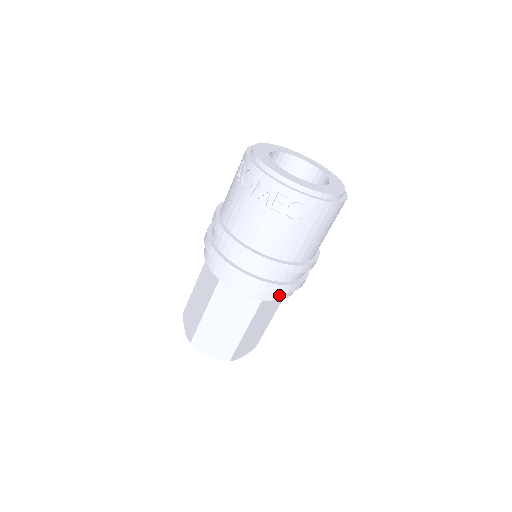
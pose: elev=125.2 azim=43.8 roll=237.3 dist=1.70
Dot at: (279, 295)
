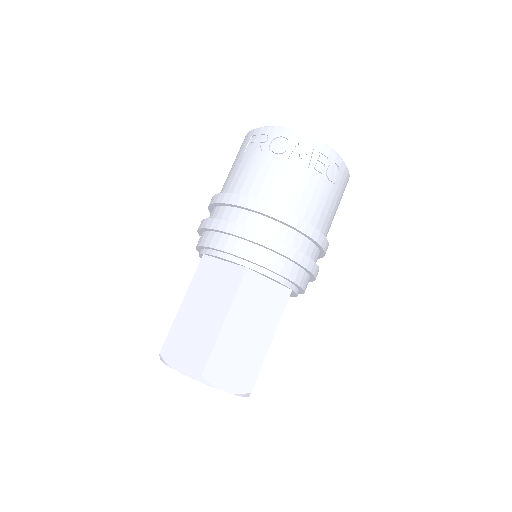
Dot at: (306, 283)
